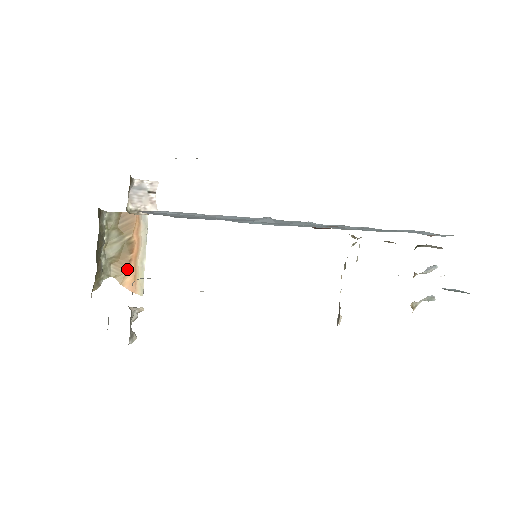
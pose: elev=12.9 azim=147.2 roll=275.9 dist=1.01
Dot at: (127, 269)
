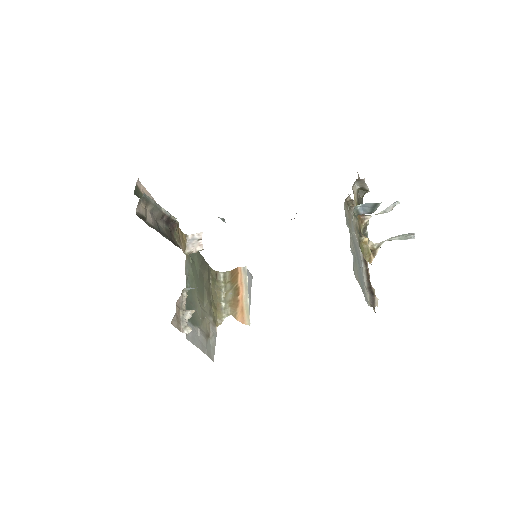
Dot at: (238, 307)
